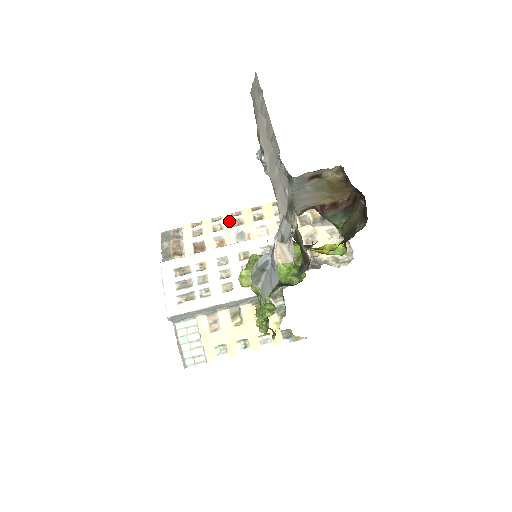
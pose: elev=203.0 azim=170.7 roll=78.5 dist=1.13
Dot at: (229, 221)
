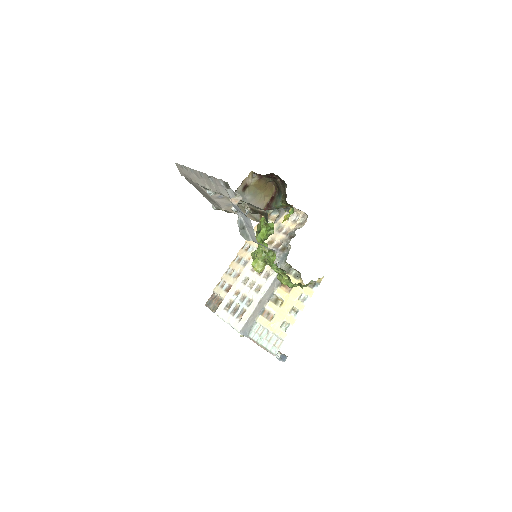
Dot at: (234, 264)
